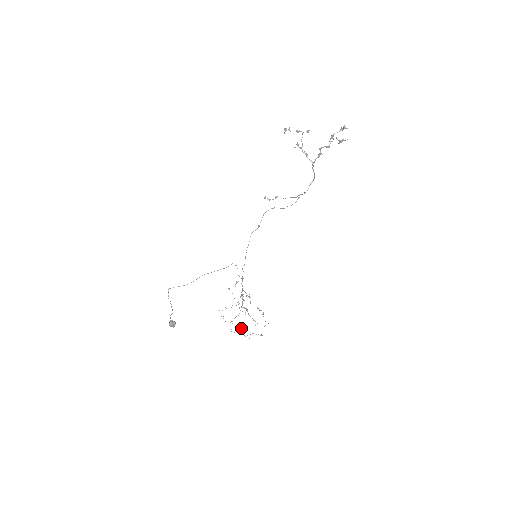
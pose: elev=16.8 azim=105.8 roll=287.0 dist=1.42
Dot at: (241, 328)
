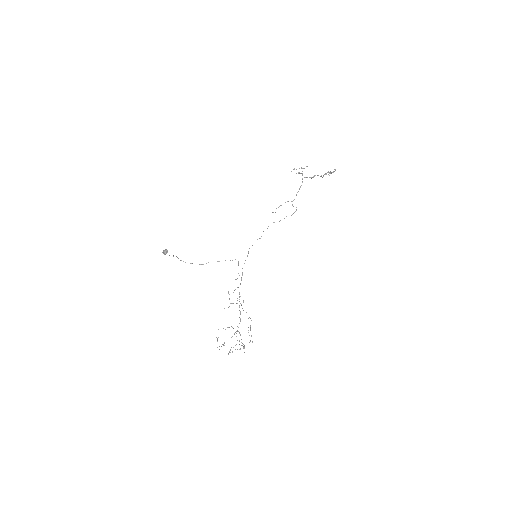
Dot at: (229, 351)
